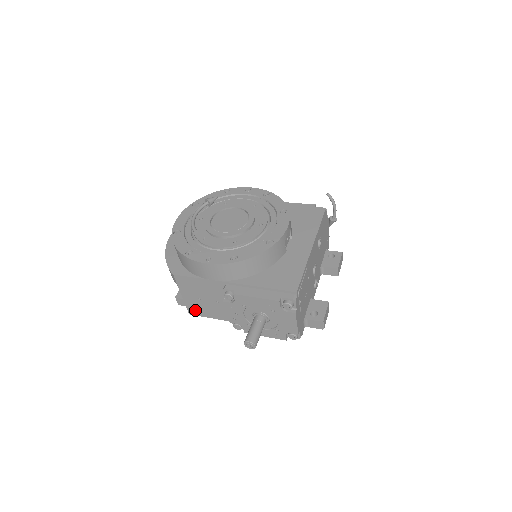
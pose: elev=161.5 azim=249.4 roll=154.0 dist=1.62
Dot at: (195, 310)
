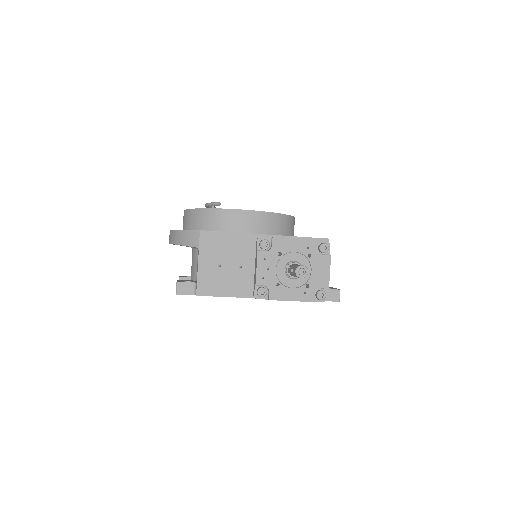
Dot at: (207, 286)
